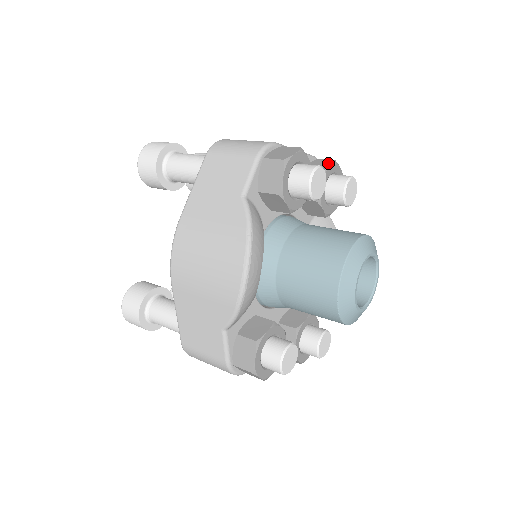
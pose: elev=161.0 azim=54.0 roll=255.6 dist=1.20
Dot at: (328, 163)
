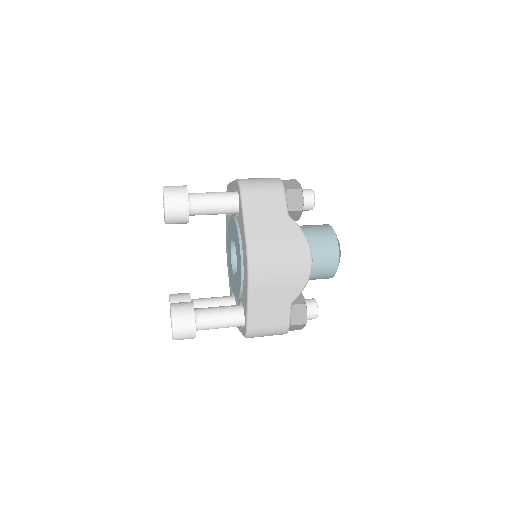
Dot at: occluded
